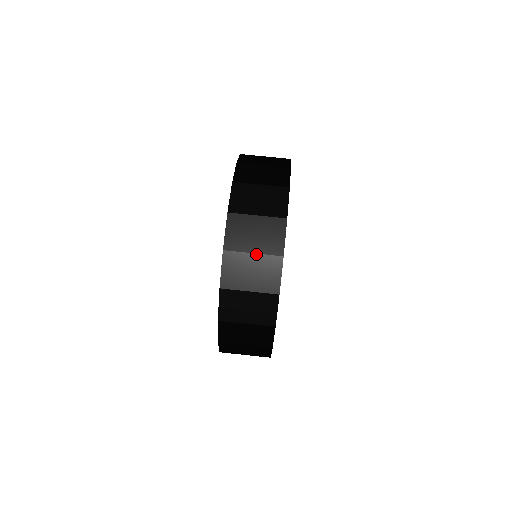
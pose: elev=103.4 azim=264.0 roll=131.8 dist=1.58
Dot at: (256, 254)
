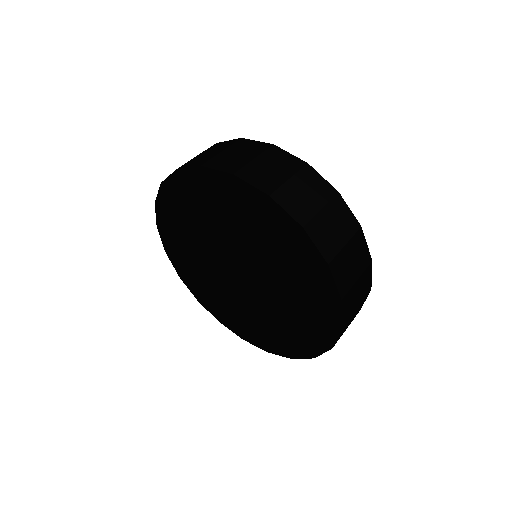
Dot at: (257, 158)
